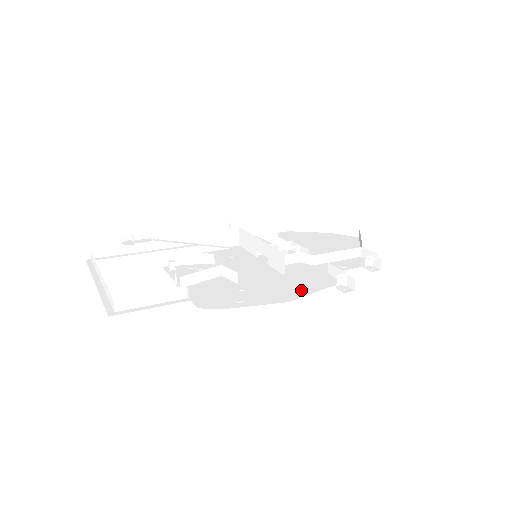
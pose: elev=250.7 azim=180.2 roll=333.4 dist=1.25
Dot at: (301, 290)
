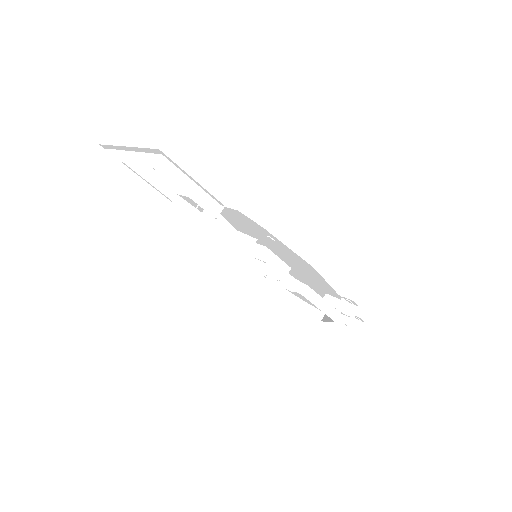
Dot at: occluded
